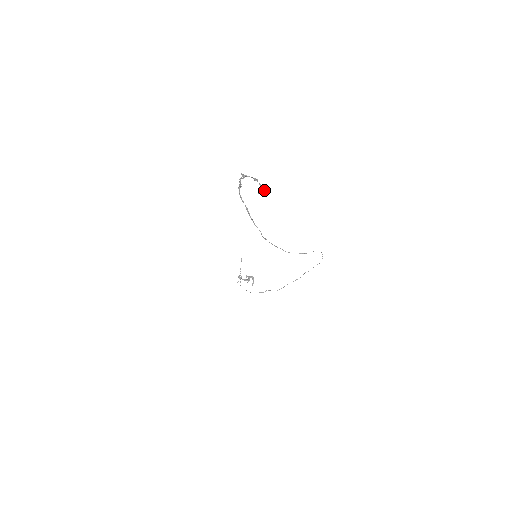
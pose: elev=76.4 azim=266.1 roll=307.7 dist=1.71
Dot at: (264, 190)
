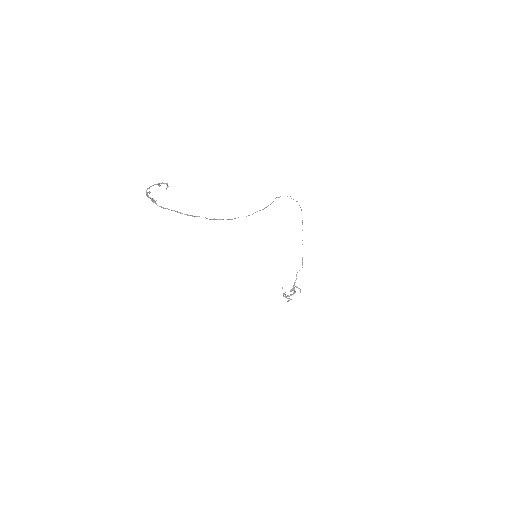
Dot at: (167, 183)
